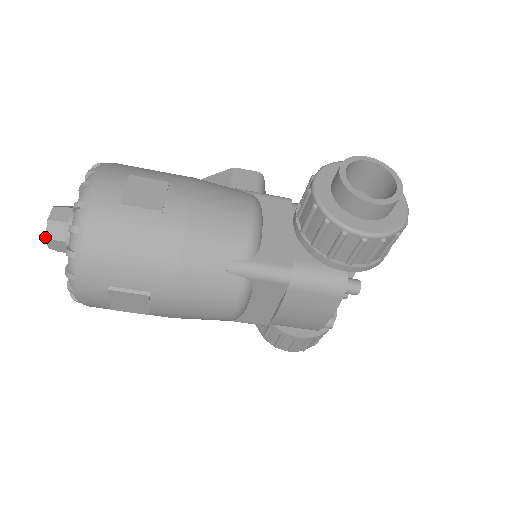
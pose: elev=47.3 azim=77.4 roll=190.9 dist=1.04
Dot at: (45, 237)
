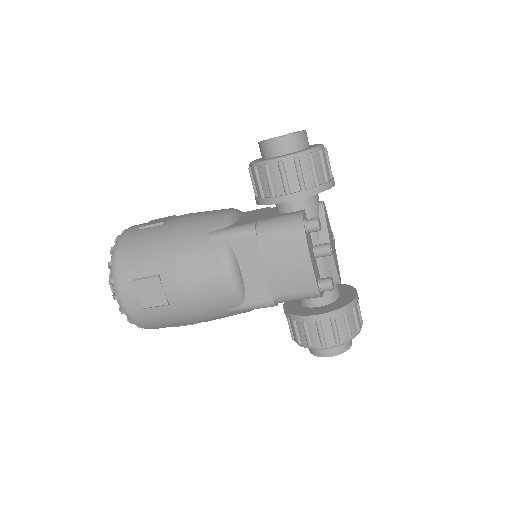
Dot at: occluded
